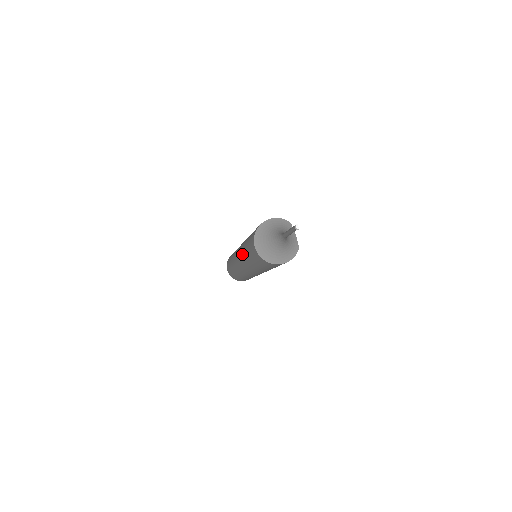
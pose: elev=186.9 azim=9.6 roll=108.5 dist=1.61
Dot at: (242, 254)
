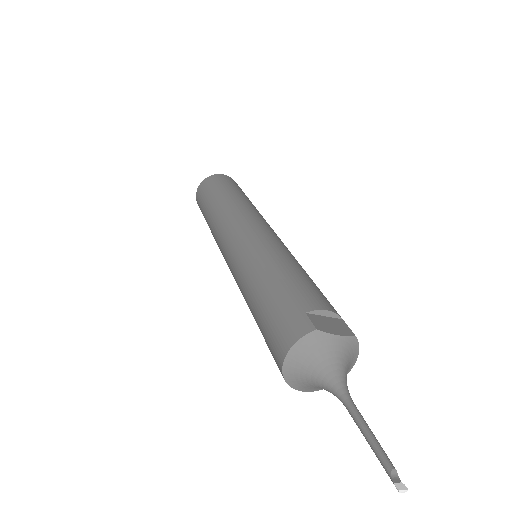
Dot at: occluded
